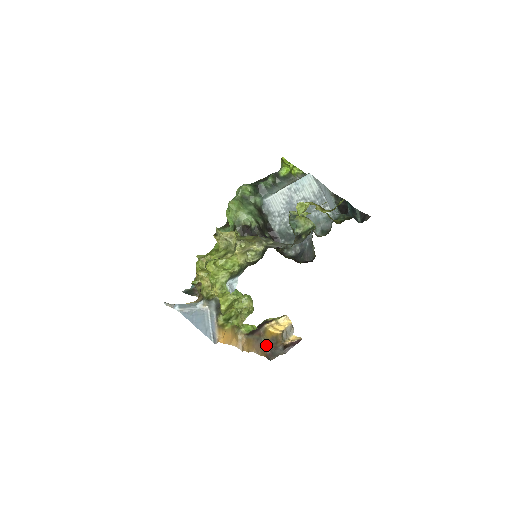
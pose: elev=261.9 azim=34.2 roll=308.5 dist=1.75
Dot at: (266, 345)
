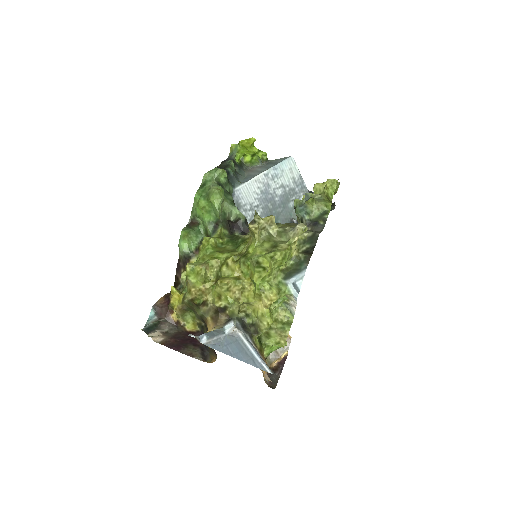
Dot at: occluded
